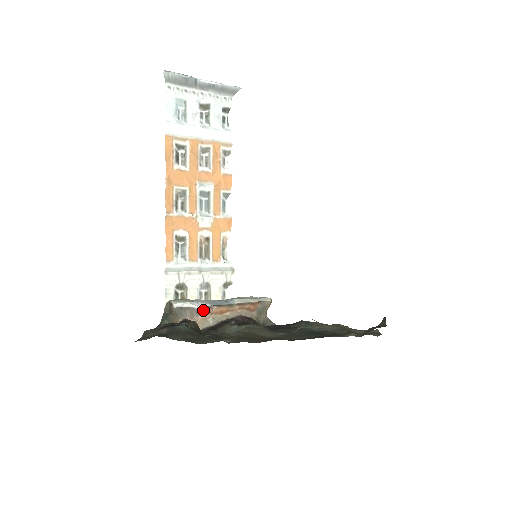
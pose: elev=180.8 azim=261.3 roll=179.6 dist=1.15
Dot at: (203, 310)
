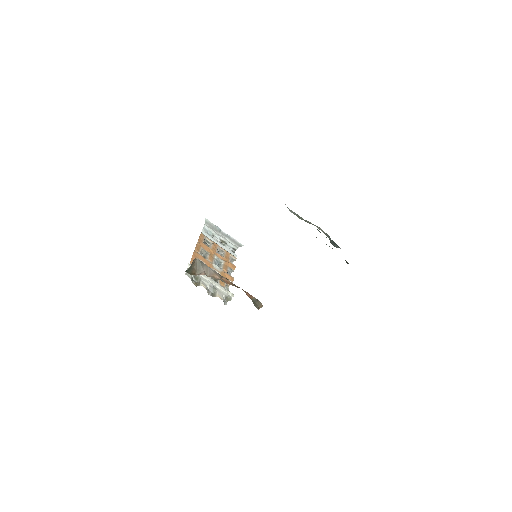
Dot at: (215, 273)
